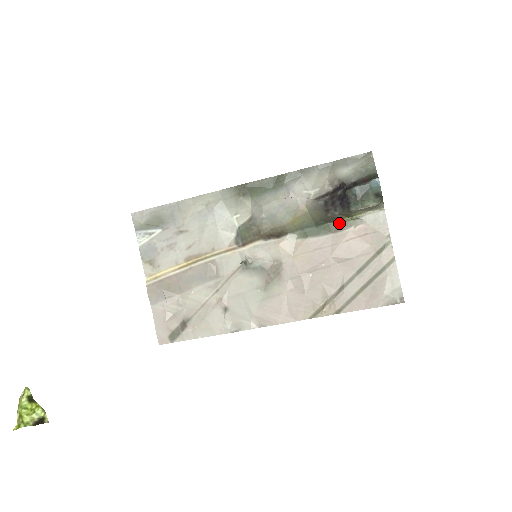
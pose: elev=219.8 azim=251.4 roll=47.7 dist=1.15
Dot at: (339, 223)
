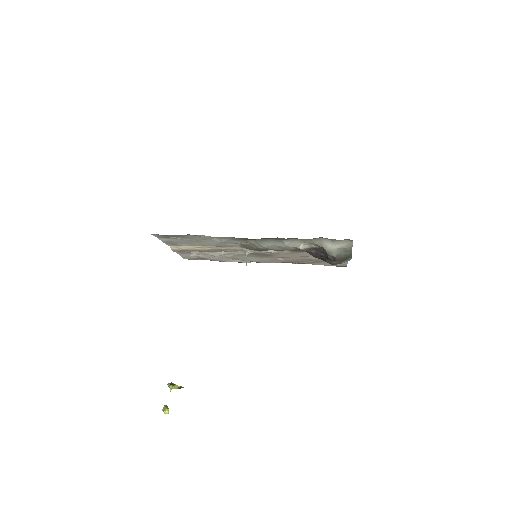
Dot at: occluded
